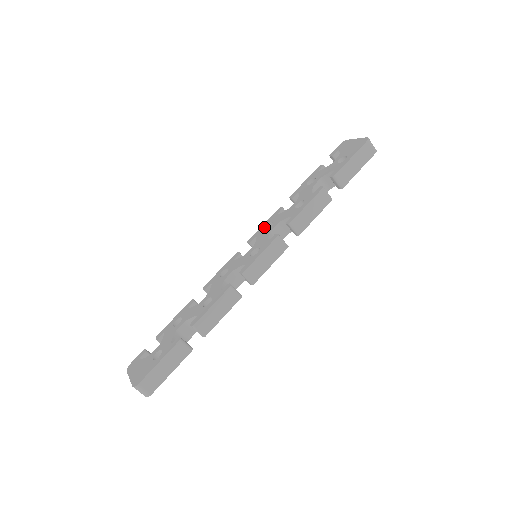
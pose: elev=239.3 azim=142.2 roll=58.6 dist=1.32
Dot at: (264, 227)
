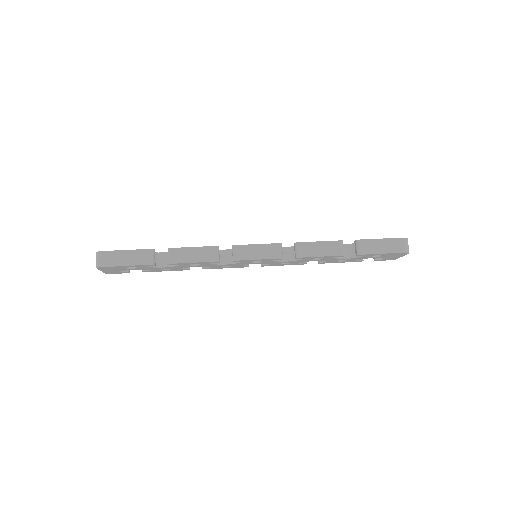
Dot at: occluded
